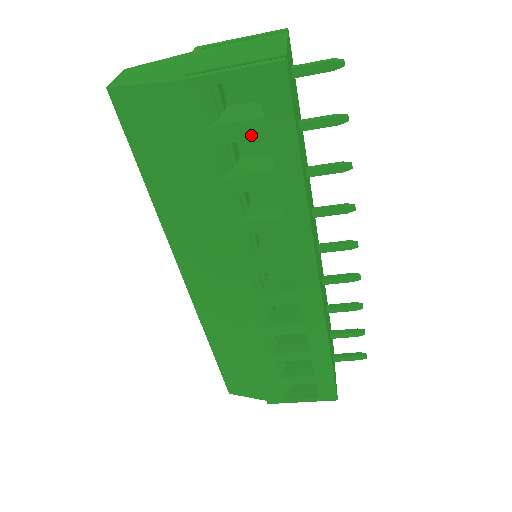
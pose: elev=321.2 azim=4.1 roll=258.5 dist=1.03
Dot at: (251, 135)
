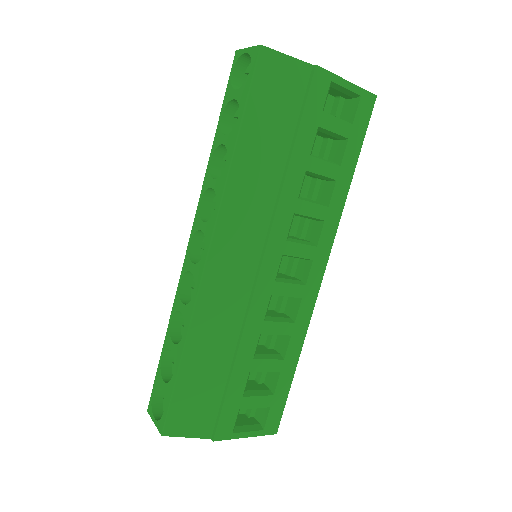
Dot at: (341, 132)
